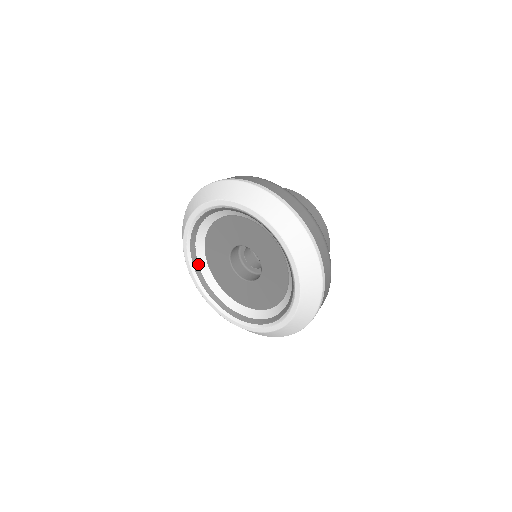
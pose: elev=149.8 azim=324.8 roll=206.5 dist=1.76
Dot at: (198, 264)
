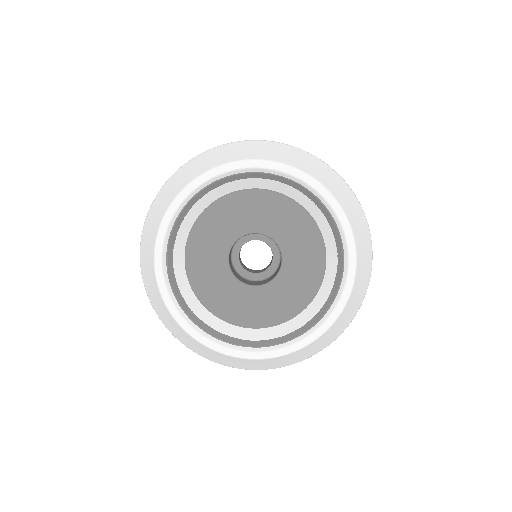
Dot at: (186, 304)
